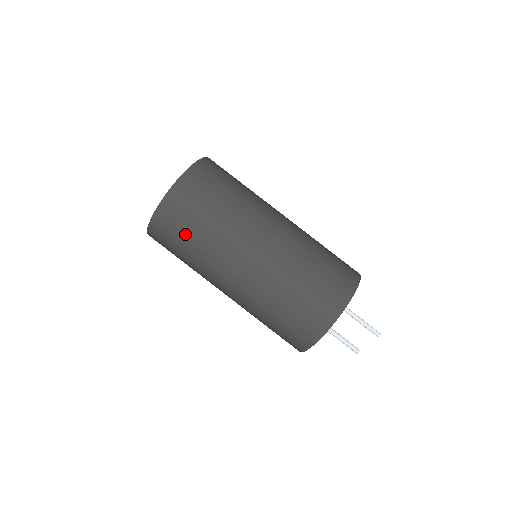
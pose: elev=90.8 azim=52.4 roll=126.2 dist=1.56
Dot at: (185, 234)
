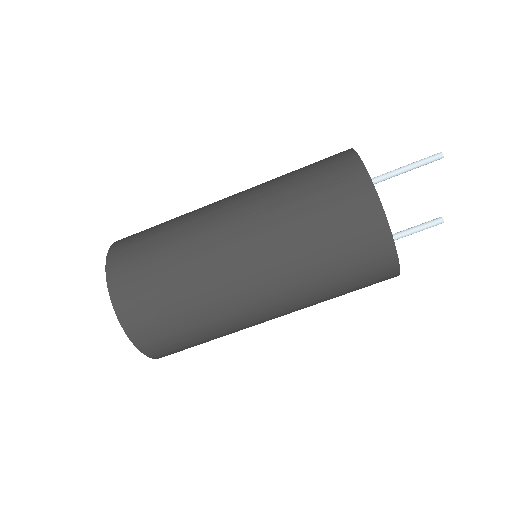
Dot at: (196, 344)
